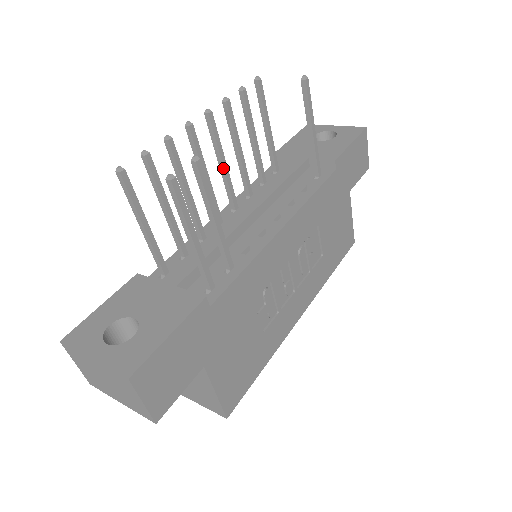
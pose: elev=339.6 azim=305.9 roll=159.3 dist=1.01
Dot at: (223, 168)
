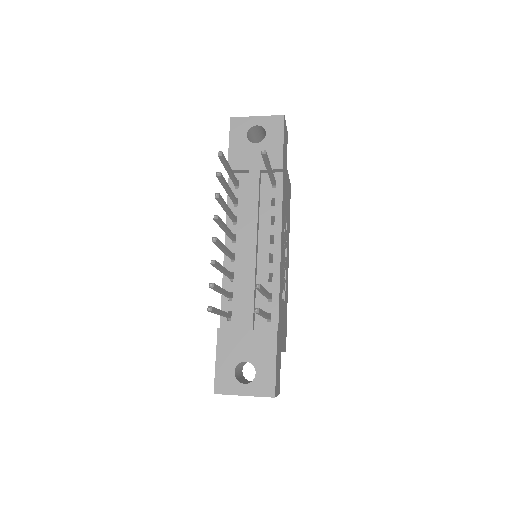
Dot at: (227, 232)
